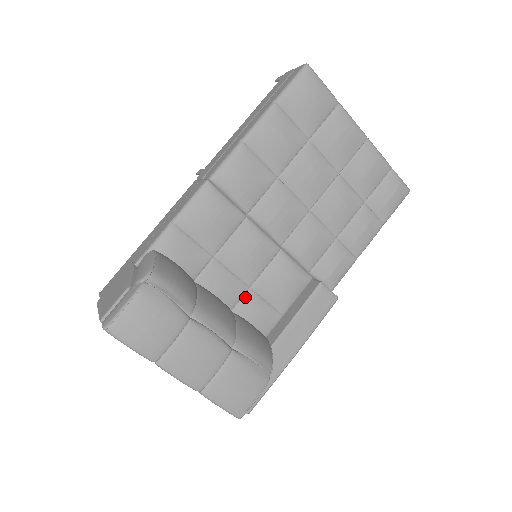
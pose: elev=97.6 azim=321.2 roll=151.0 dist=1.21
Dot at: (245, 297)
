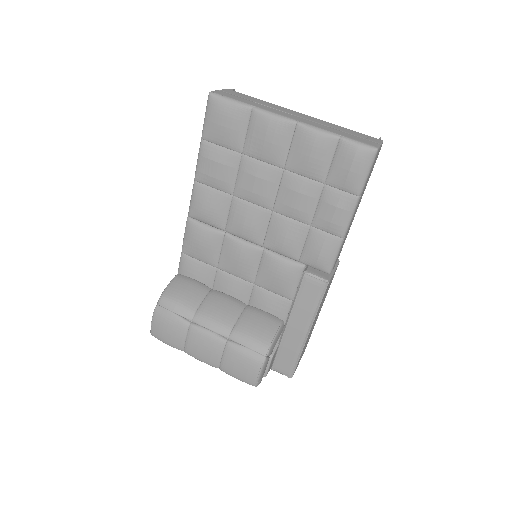
Dot at: (253, 292)
